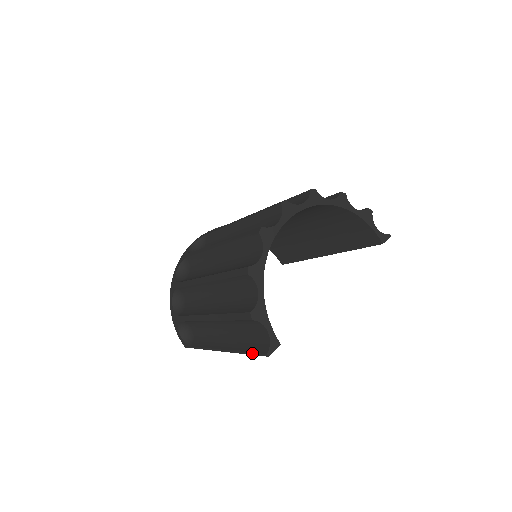
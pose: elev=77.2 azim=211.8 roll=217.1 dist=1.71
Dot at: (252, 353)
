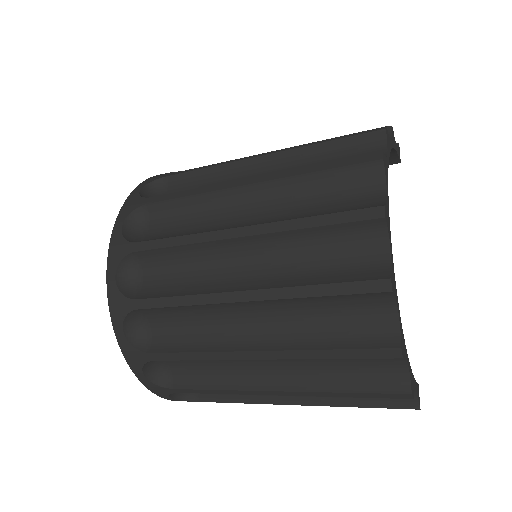
Dot at: occluded
